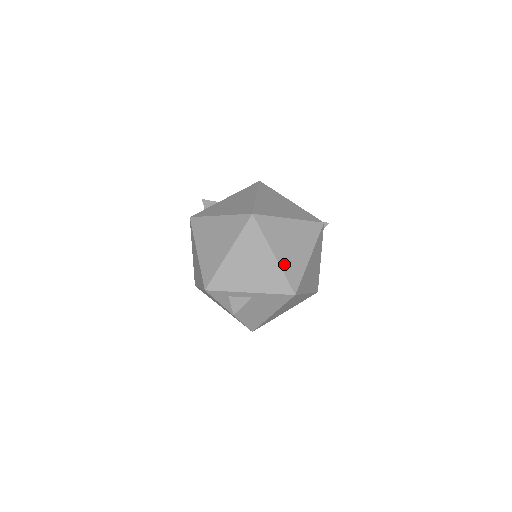
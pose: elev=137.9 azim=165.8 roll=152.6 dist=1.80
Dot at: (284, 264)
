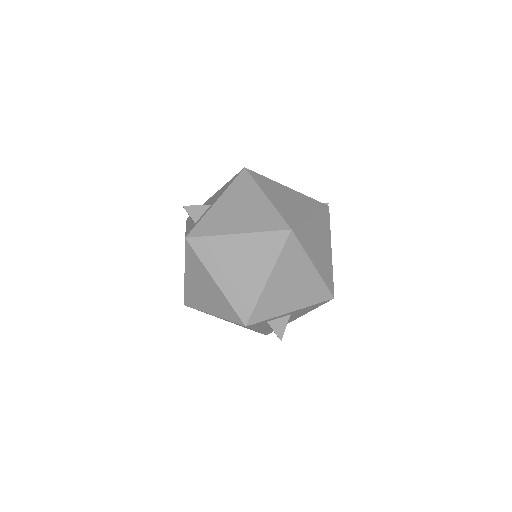
Dot at: (321, 271)
